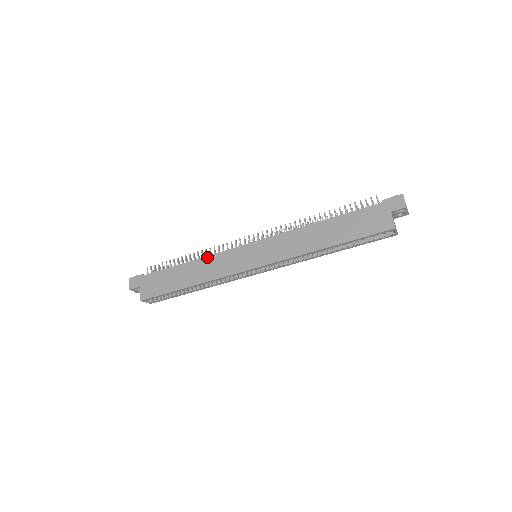
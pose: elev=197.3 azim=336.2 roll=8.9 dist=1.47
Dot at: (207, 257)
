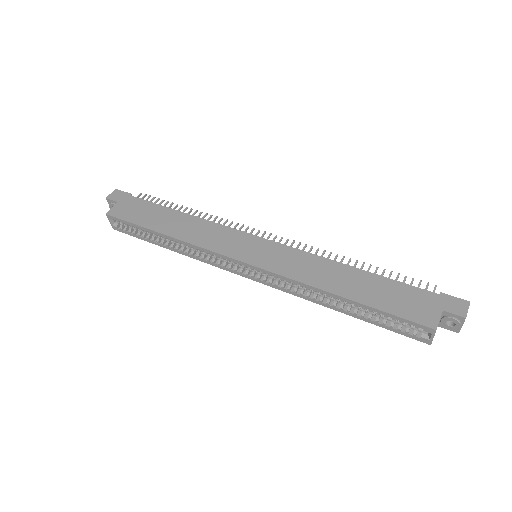
Dot at: (207, 221)
